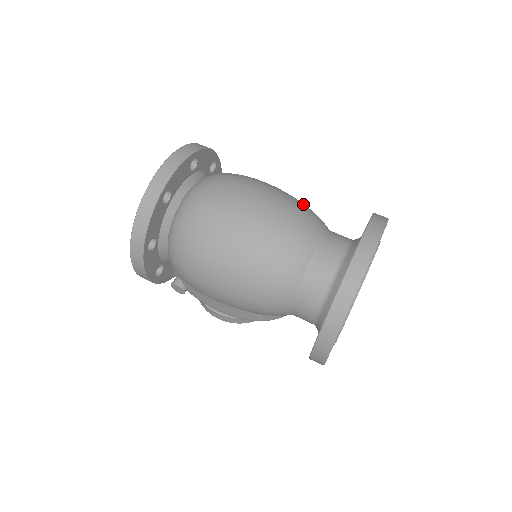
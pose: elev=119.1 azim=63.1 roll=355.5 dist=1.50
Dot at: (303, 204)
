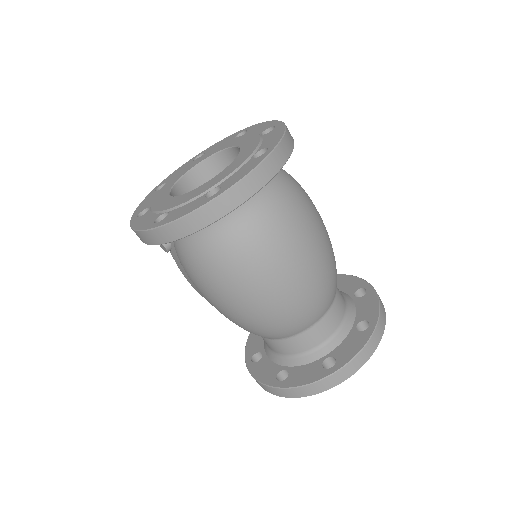
Dot at: occluded
